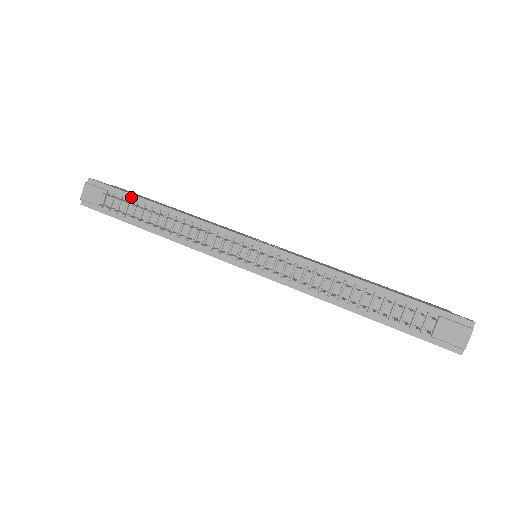
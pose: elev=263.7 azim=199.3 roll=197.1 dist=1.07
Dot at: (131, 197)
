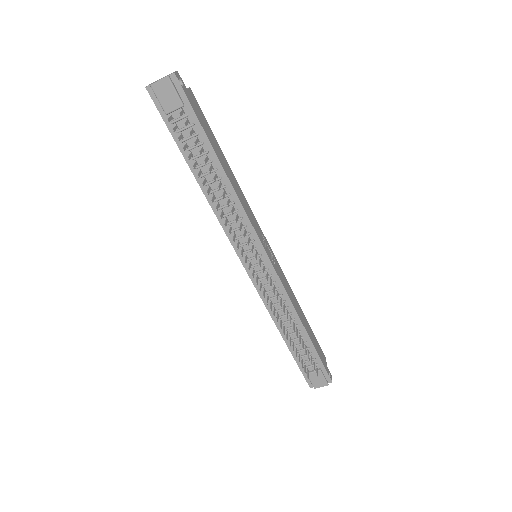
Dot at: (202, 133)
